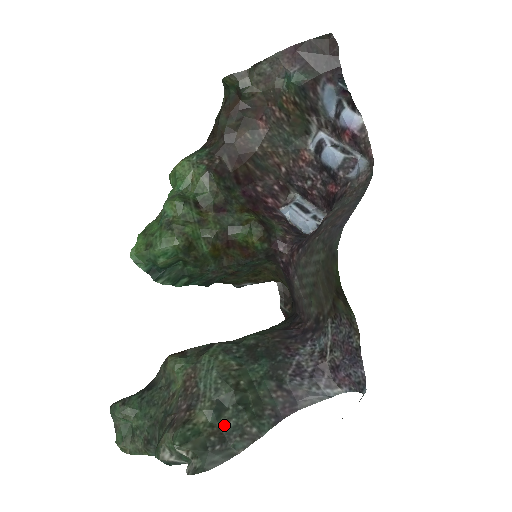
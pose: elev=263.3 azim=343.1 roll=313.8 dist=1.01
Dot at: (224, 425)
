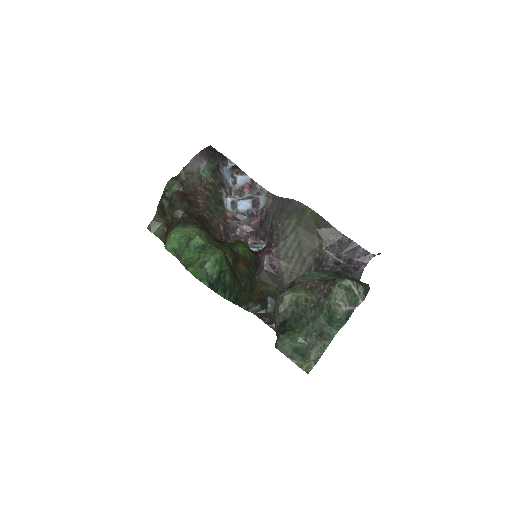
Dot at: occluded
